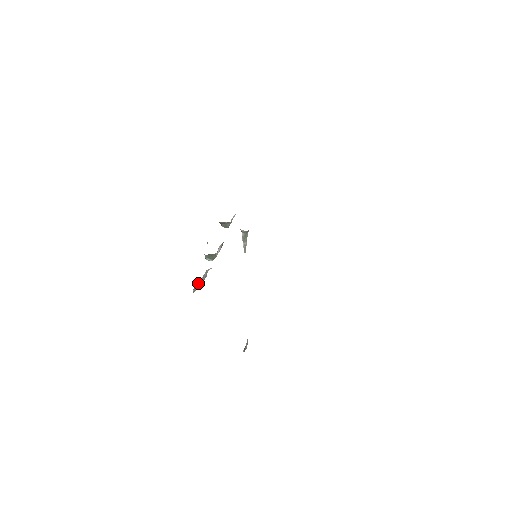
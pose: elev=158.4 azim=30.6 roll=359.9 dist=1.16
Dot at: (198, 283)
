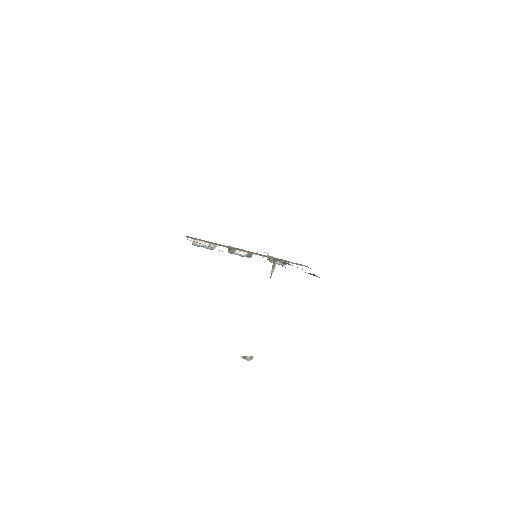
Dot at: (202, 243)
